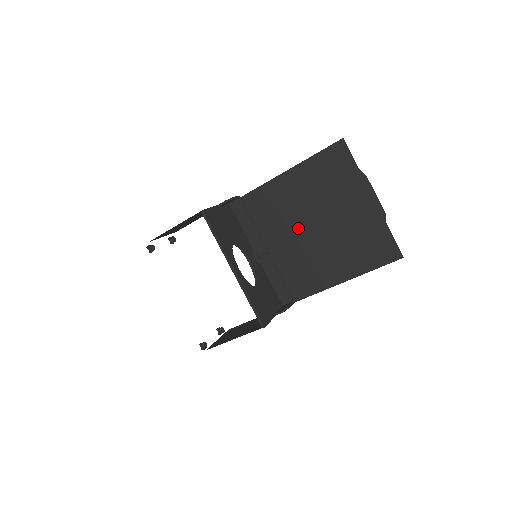
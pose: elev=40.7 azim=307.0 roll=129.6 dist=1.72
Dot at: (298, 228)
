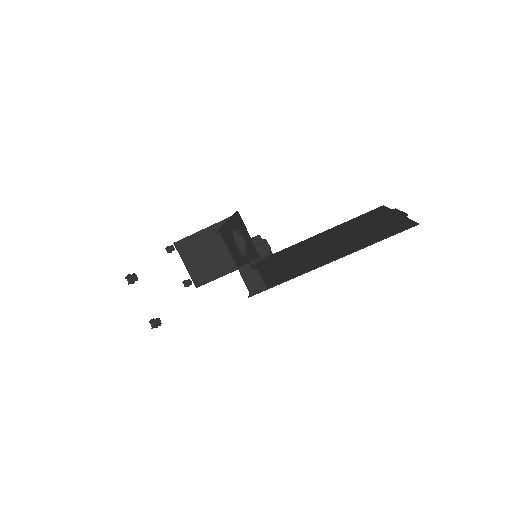
Dot at: (313, 249)
